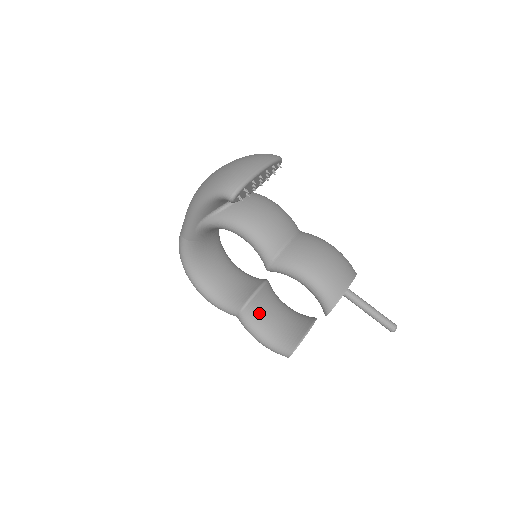
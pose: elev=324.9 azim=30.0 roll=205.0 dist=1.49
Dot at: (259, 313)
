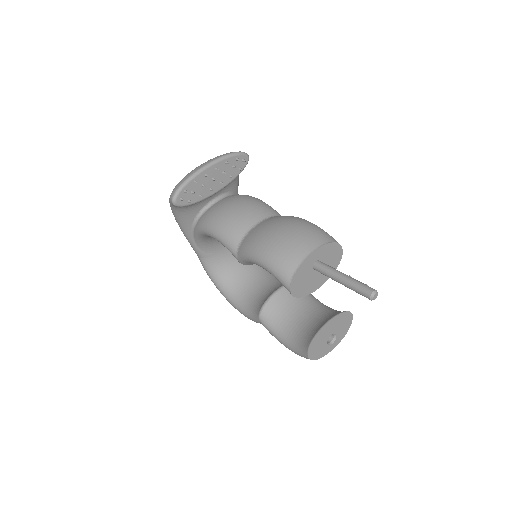
Dot at: (280, 316)
